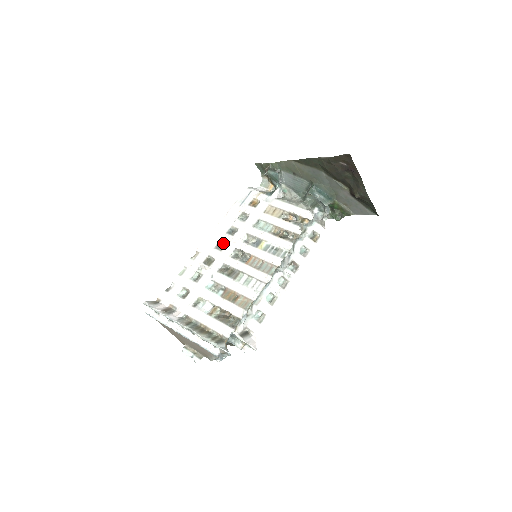
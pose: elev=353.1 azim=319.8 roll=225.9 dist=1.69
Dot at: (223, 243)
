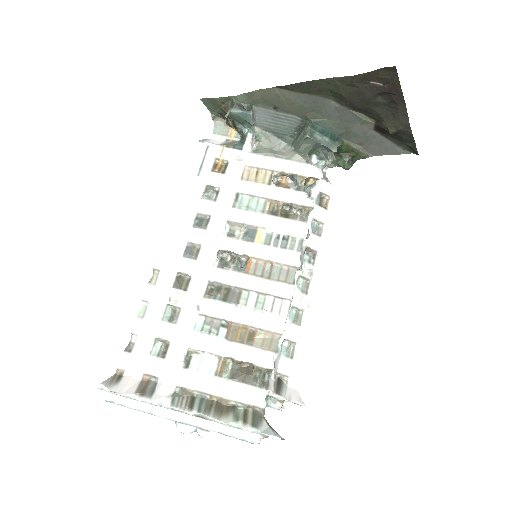
Dot at: (194, 245)
